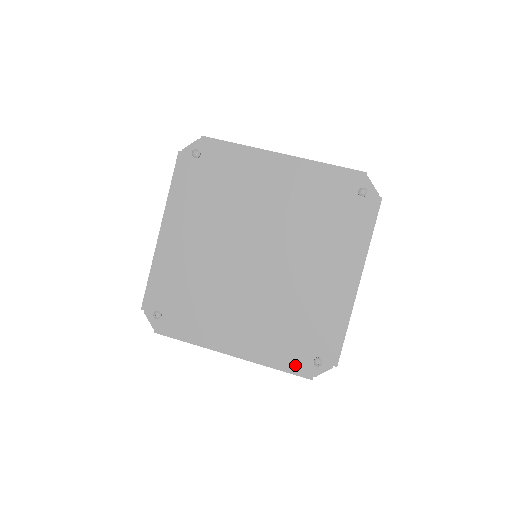
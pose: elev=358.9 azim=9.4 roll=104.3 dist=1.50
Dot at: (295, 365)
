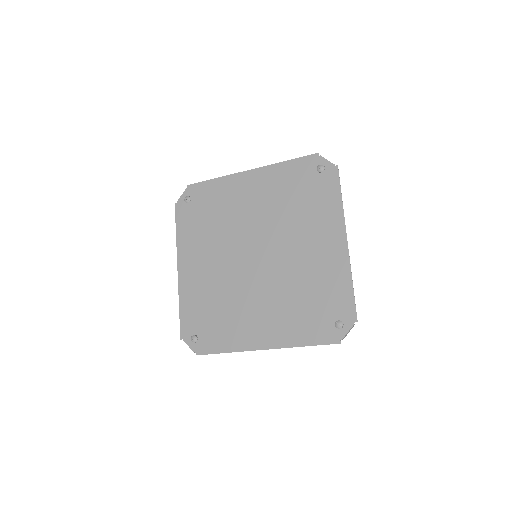
Dot at: (320, 336)
